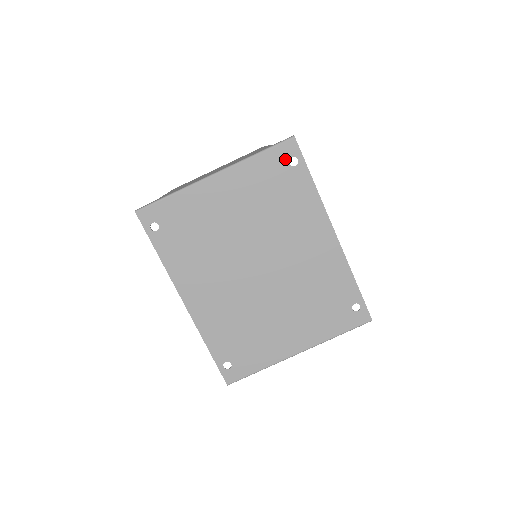
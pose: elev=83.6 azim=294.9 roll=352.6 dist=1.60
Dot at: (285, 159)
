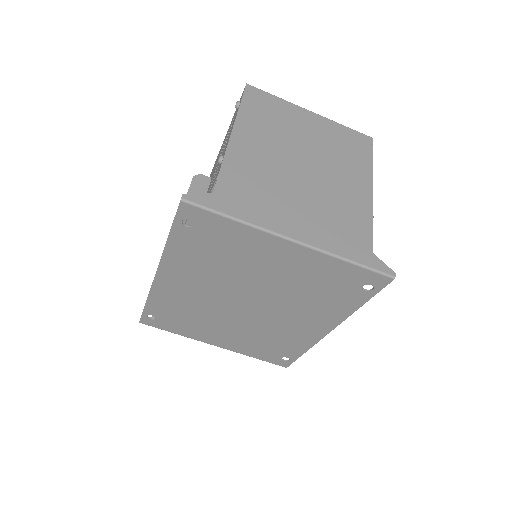
Dot at: (364, 282)
